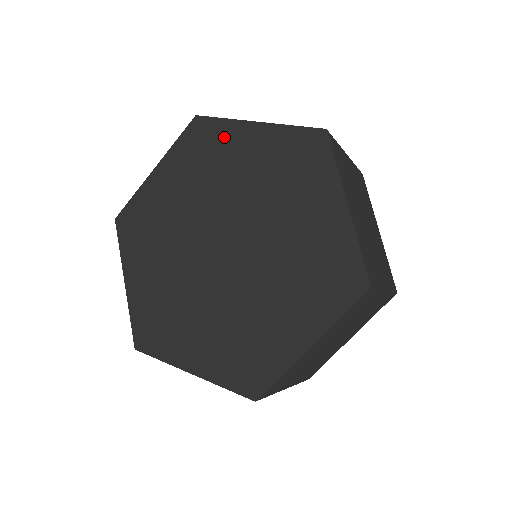
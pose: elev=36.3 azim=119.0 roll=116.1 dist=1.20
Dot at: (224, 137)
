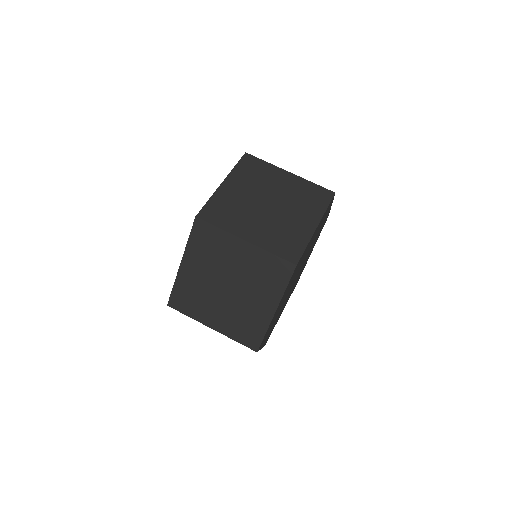
Dot at: occluded
